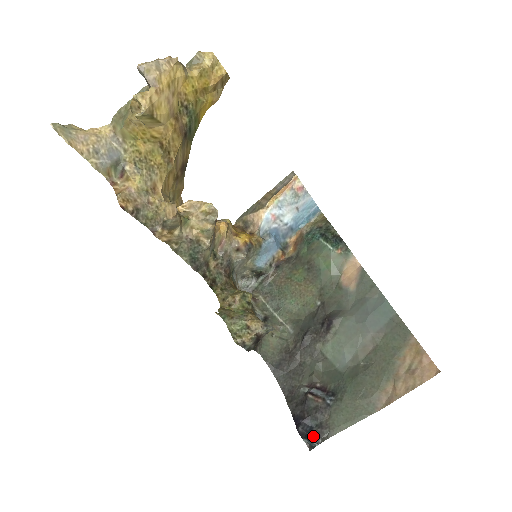
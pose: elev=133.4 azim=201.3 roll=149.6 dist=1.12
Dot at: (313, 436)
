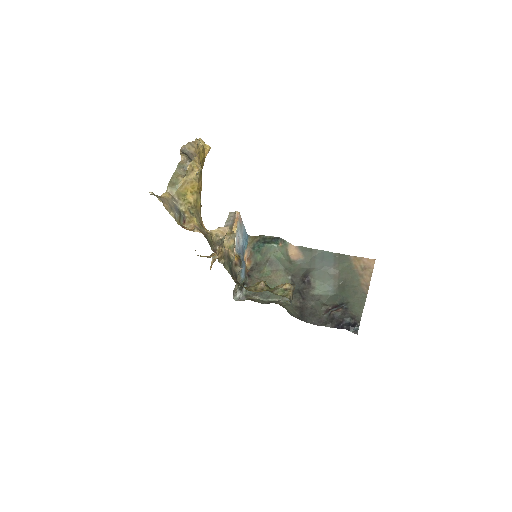
Dot at: (354, 325)
